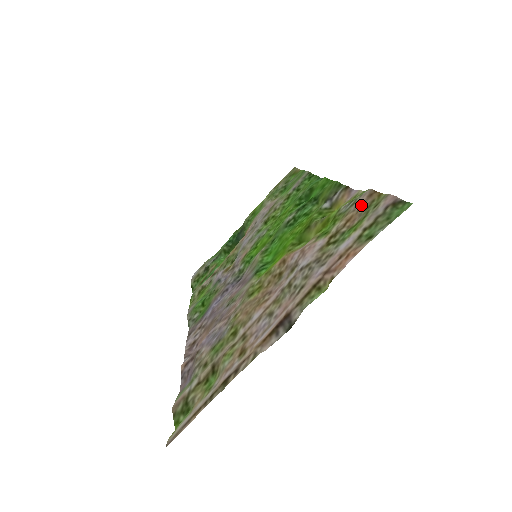
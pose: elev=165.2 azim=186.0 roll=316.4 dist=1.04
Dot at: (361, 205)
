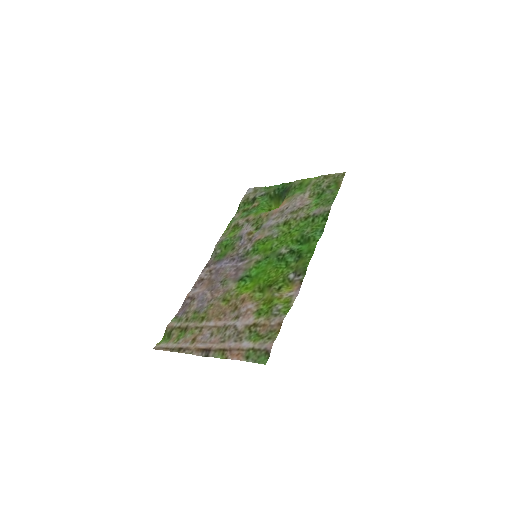
Dot at: (273, 324)
